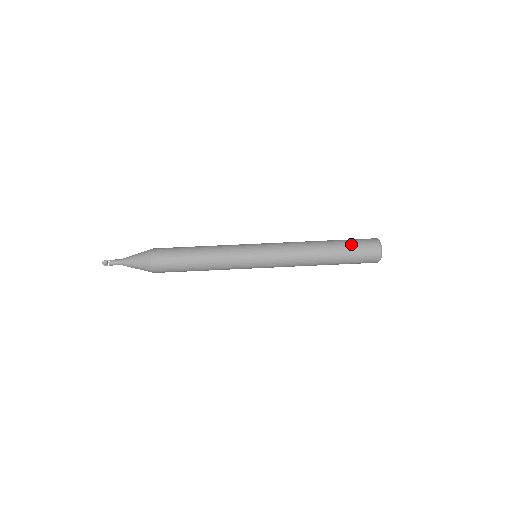
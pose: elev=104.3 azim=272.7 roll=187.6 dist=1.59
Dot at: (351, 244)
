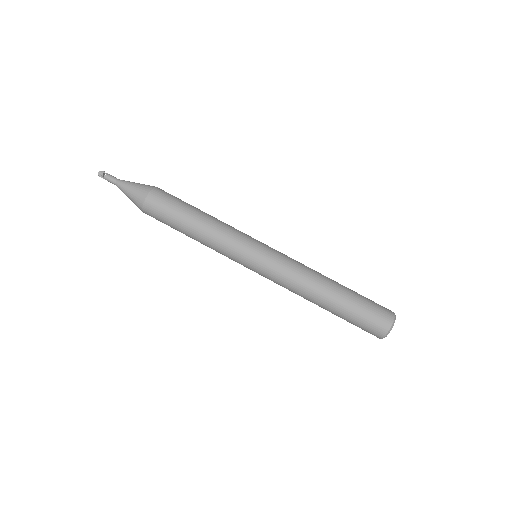
Dot at: (364, 298)
